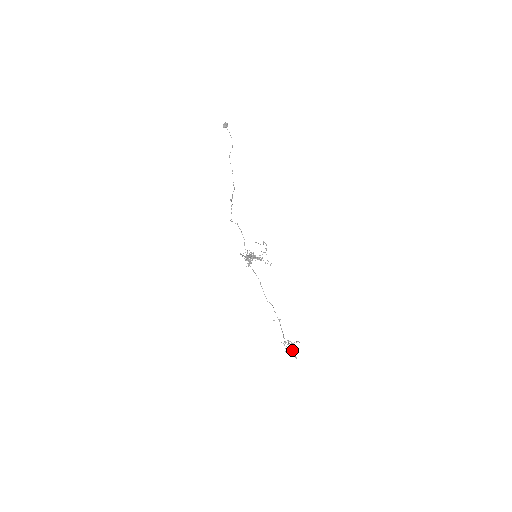
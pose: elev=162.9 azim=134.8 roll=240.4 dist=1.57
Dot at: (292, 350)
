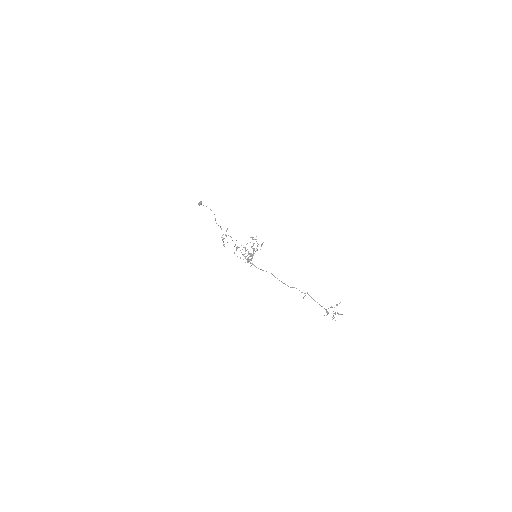
Dot at: (337, 313)
